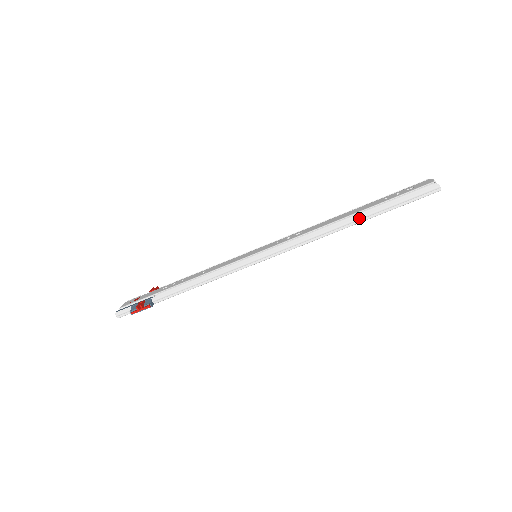
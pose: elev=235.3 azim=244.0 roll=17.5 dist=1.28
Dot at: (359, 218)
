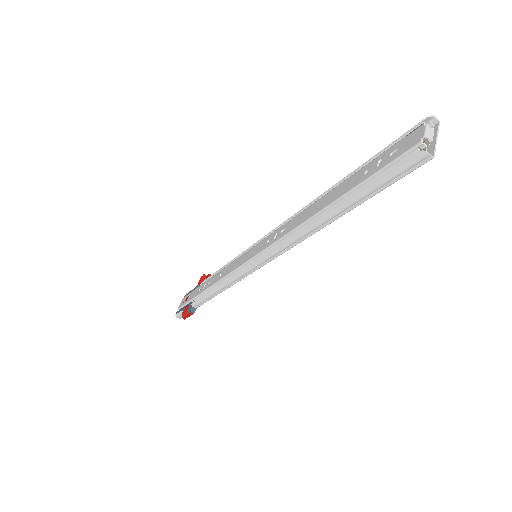
Dot at: (333, 215)
